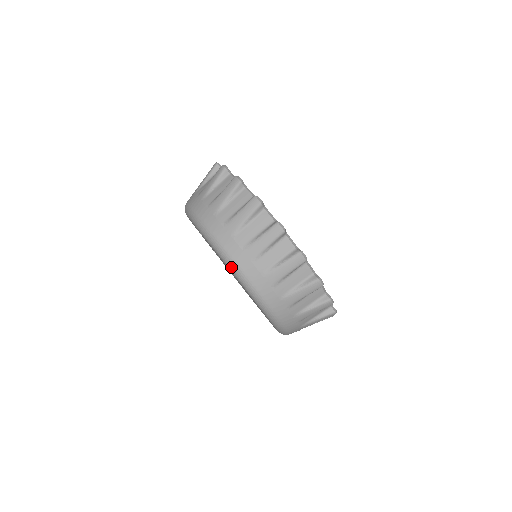
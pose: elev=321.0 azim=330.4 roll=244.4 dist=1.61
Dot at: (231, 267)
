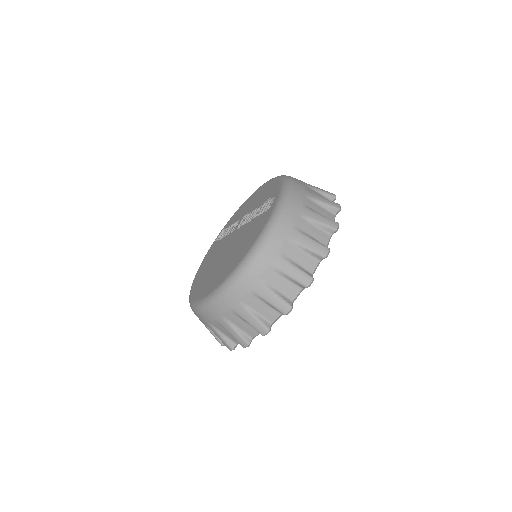
Dot at: (240, 270)
